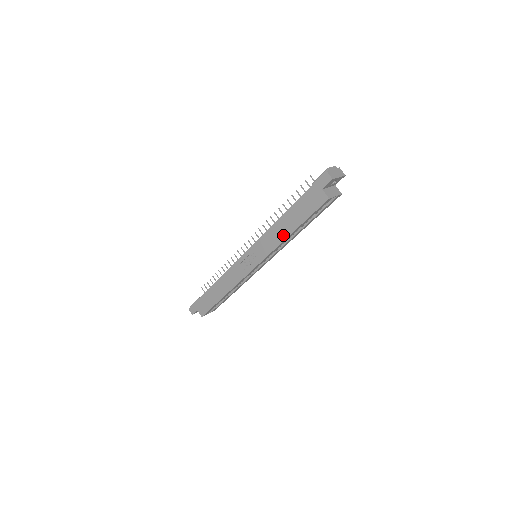
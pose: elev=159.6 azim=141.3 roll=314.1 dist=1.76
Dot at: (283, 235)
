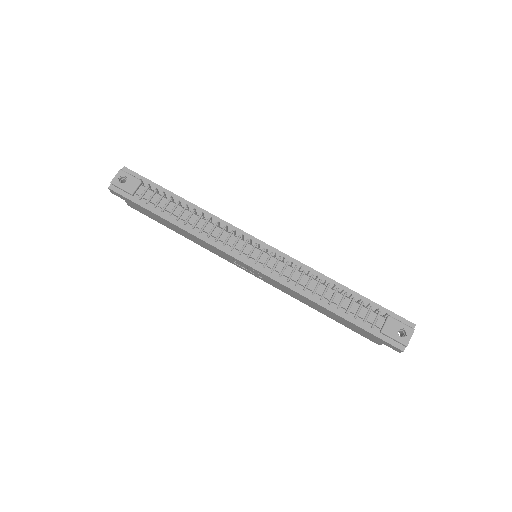
Dot at: (309, 305)
